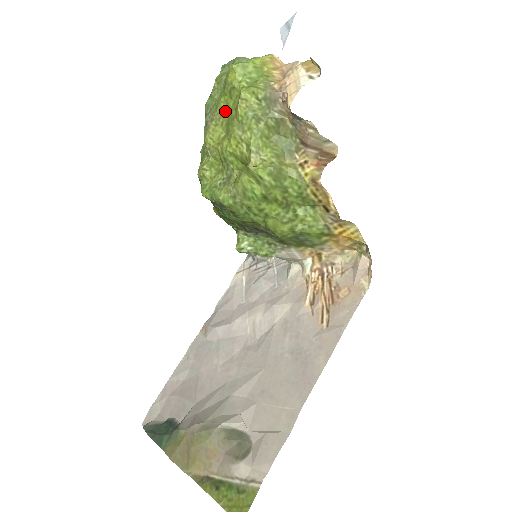
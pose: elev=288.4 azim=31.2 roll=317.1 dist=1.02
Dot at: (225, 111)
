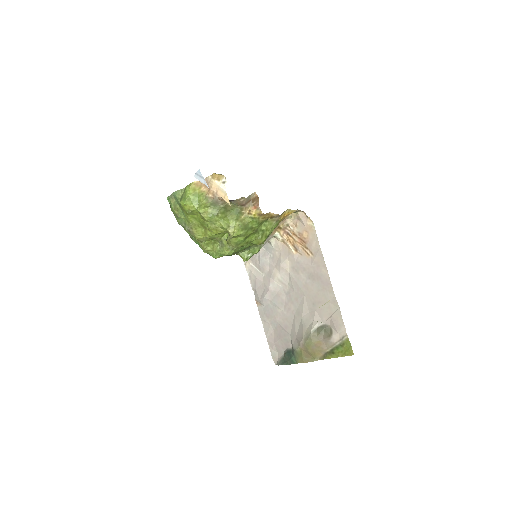
Dot at: (195, 221)
